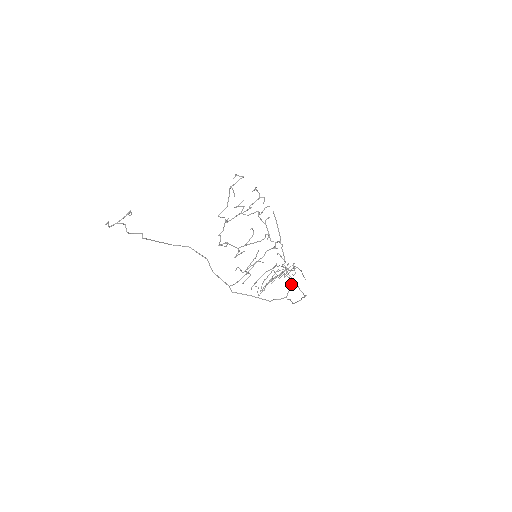
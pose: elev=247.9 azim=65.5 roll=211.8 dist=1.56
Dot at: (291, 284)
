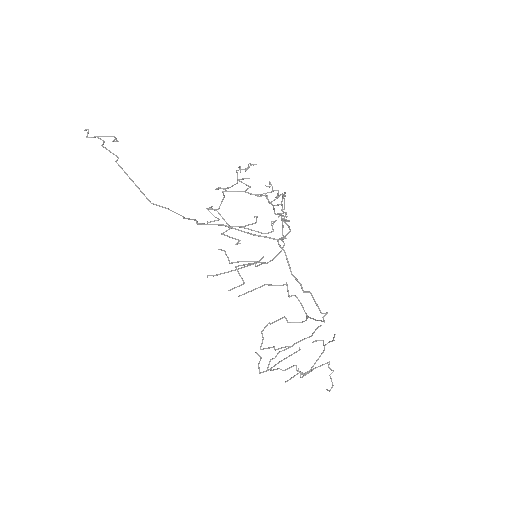
Dot at: occluded
